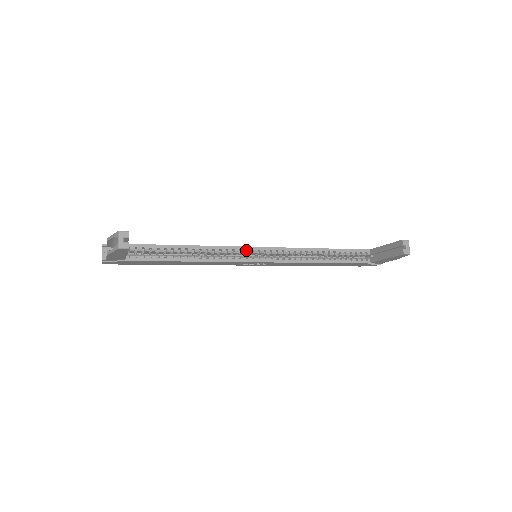
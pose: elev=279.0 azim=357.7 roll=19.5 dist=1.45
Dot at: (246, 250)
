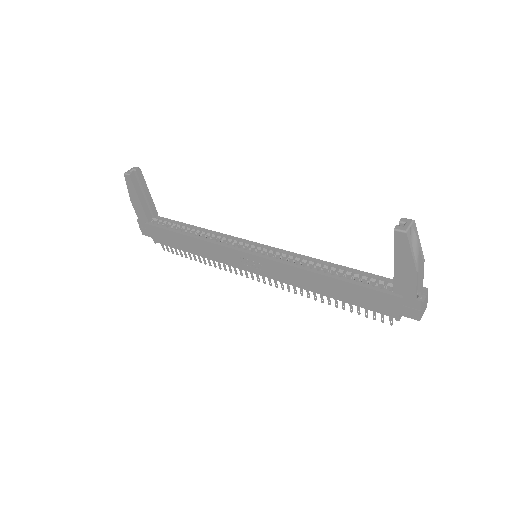
Dot at: (247, 245)
